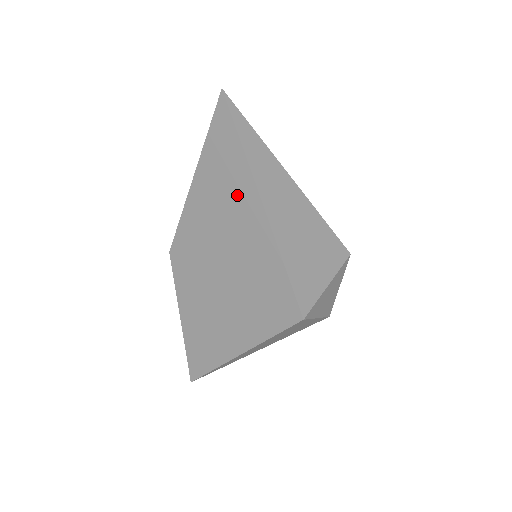
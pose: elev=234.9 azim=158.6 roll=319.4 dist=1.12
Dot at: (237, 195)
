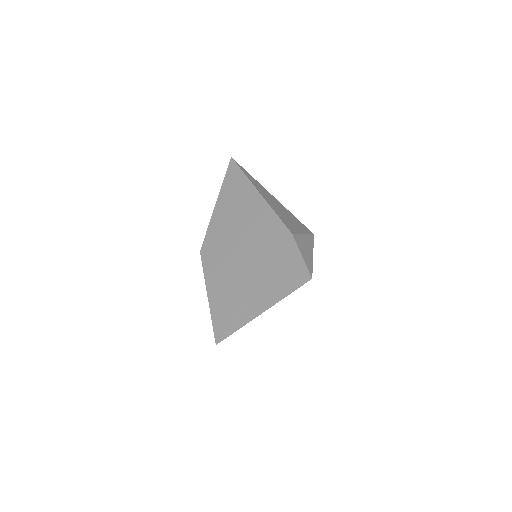
Dot at: (243, 194)
